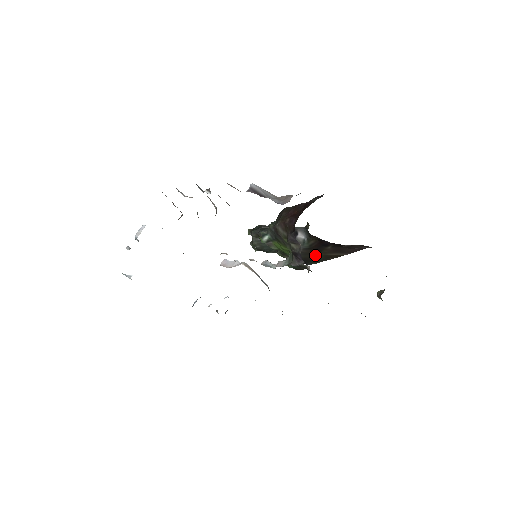
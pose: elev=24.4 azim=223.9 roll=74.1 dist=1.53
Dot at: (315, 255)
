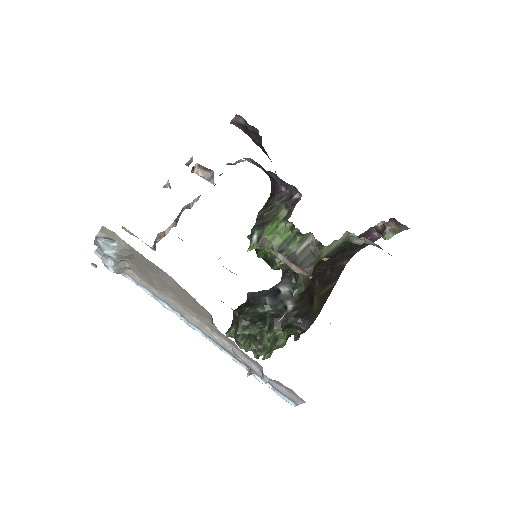
Dot at: (311, 303)
